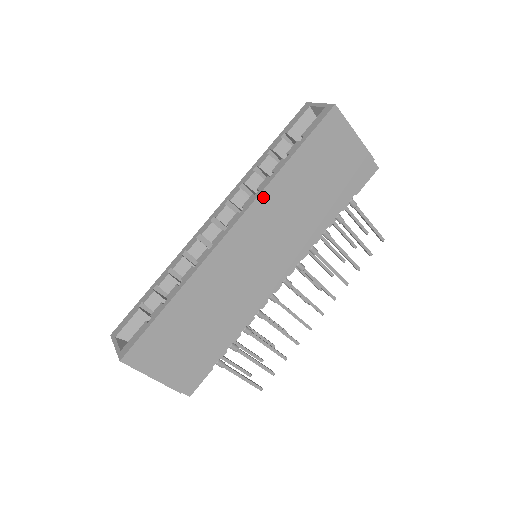
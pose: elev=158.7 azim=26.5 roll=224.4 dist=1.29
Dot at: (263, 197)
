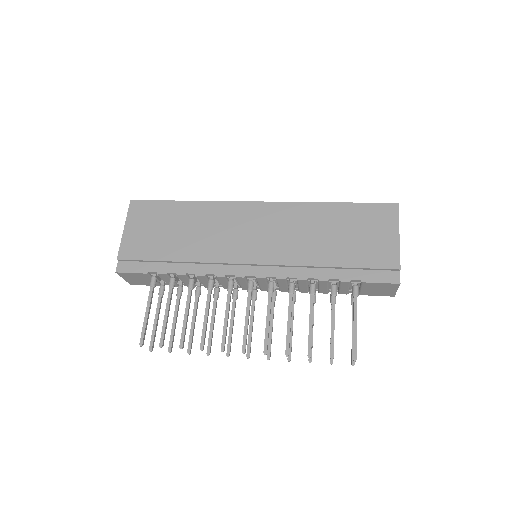
Dot at: (296, 206)
